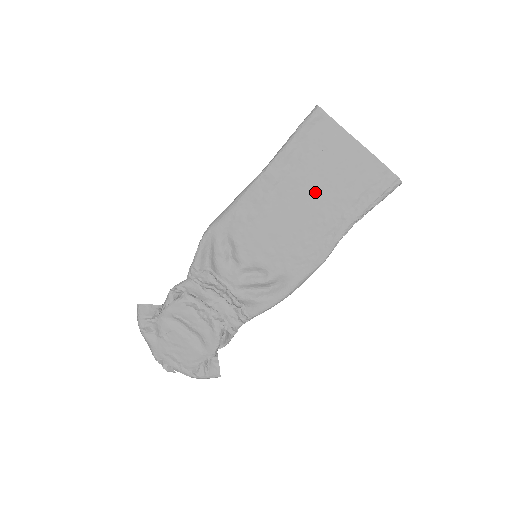
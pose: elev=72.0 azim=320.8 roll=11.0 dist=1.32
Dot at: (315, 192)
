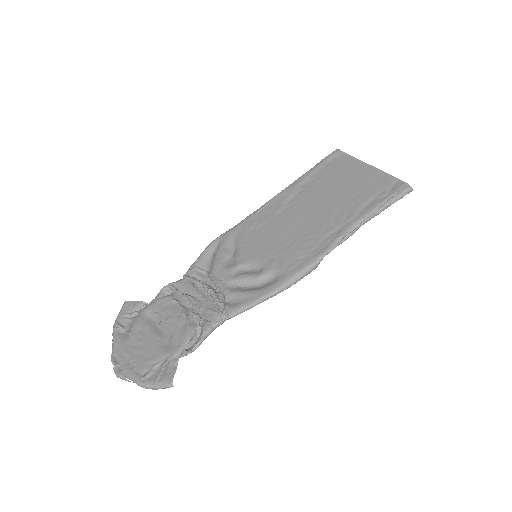
Dot at: (325, 201)
